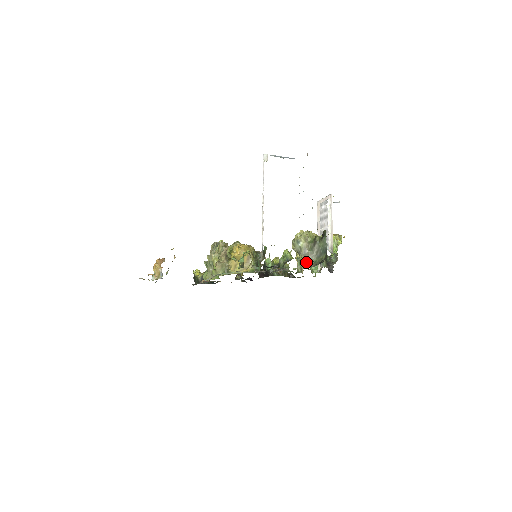
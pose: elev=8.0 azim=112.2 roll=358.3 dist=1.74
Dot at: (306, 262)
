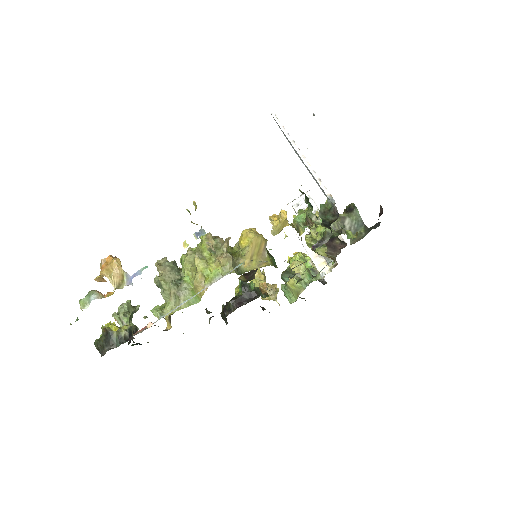
Dot at: (352, 234)
